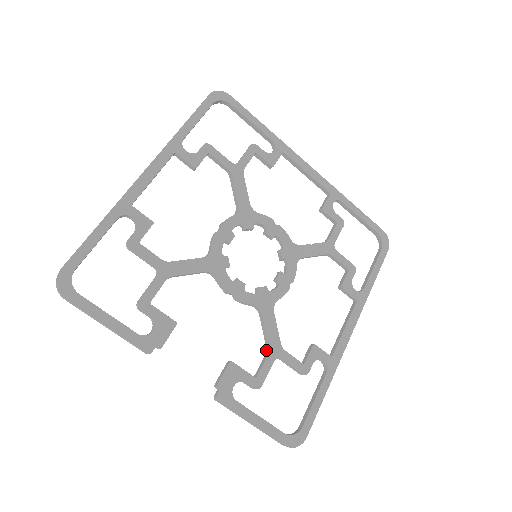
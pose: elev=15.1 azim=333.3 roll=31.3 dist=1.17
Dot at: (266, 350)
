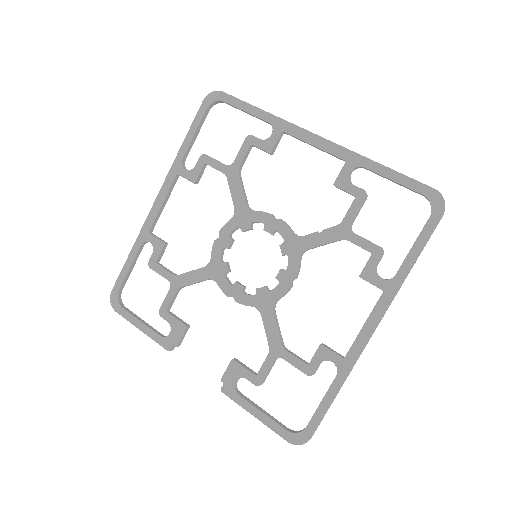
Dot at: (270, 349)
